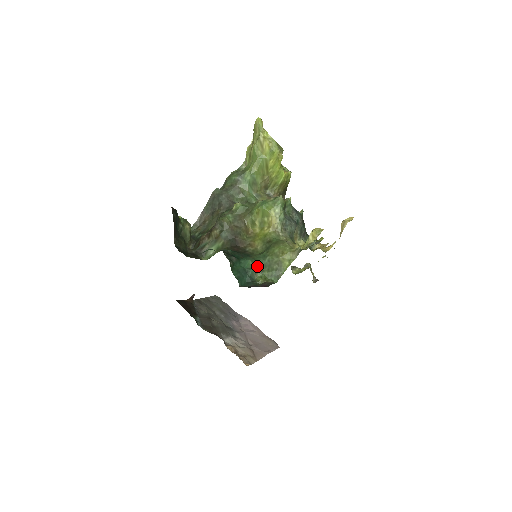
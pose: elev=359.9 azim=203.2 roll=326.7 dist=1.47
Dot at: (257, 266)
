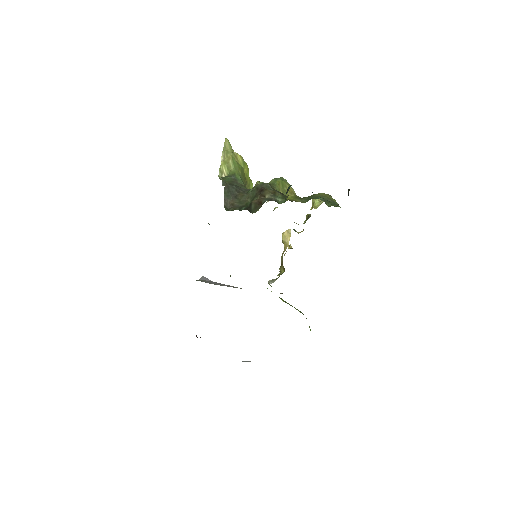
Dot at: occluded
